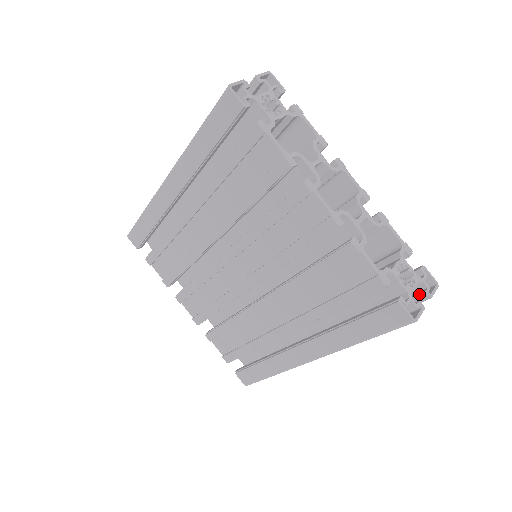
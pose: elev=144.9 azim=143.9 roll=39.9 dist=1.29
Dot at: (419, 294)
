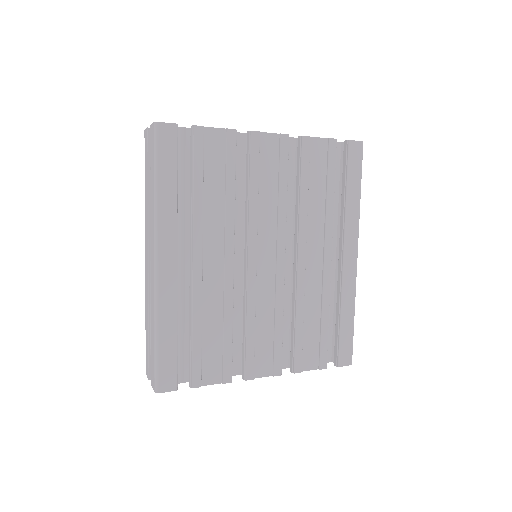
Dot at: occluded
